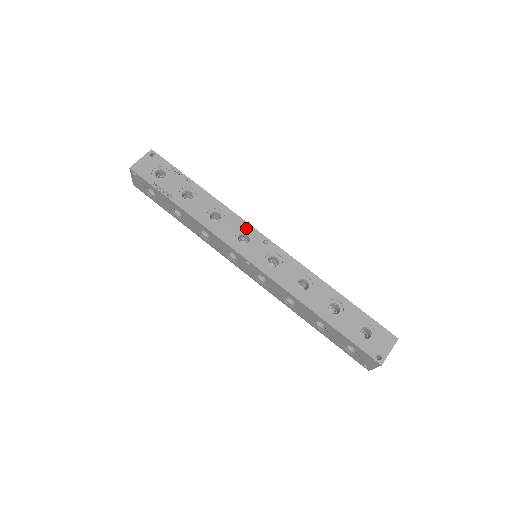
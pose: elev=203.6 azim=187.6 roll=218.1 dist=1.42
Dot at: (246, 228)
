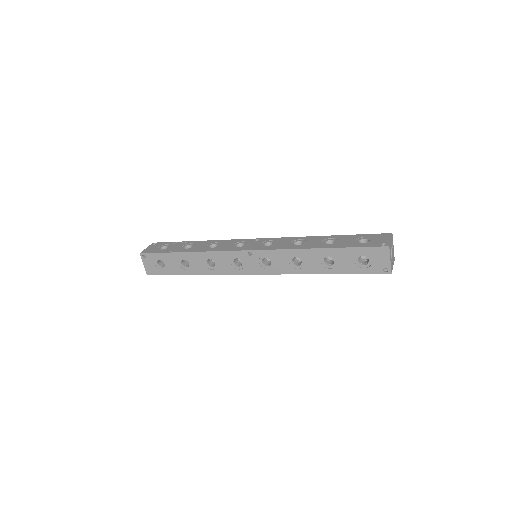
Dot at: (239, 241)
